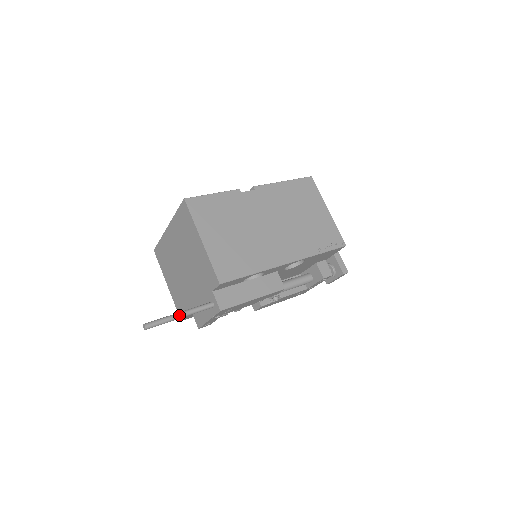
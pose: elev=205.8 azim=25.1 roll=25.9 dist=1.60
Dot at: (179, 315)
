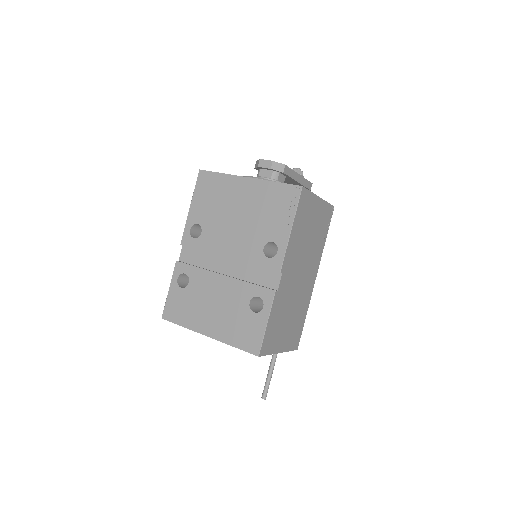
Dot at: occluded
